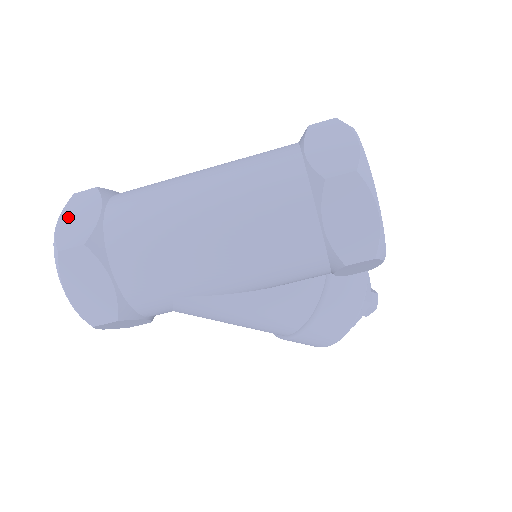
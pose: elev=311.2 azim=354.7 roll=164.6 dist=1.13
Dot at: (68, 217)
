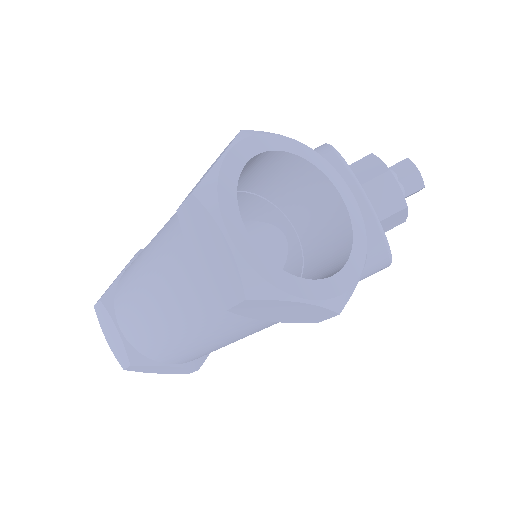
Dot at: (107, 334)
